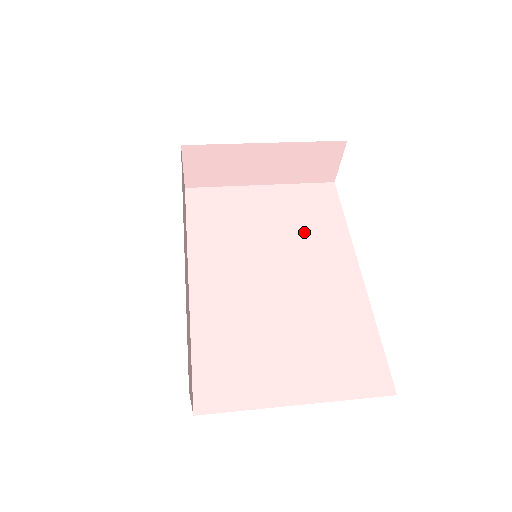
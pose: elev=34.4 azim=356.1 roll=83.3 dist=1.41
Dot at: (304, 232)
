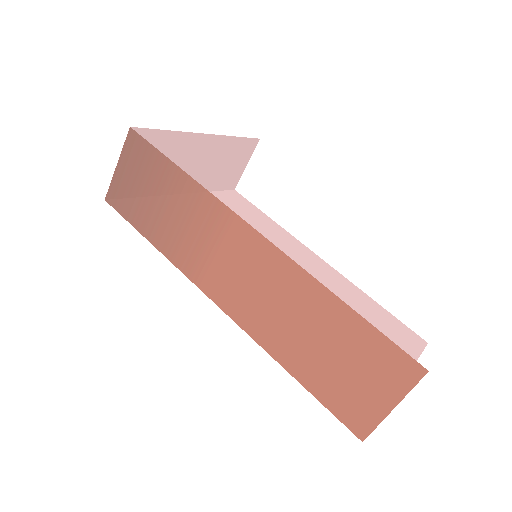
Dot at: occluded
